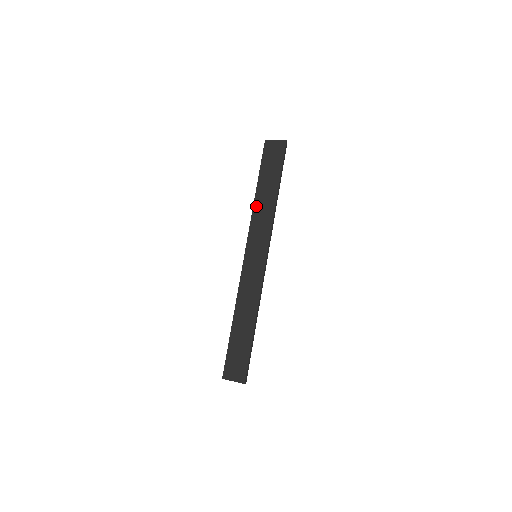
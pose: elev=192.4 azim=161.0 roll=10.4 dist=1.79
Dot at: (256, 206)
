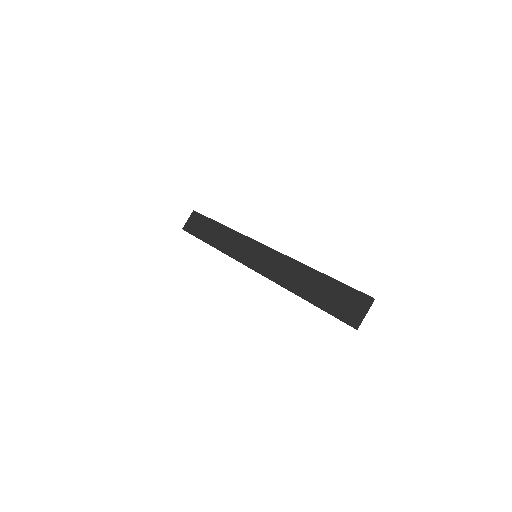
Dot at: (219, 246)
